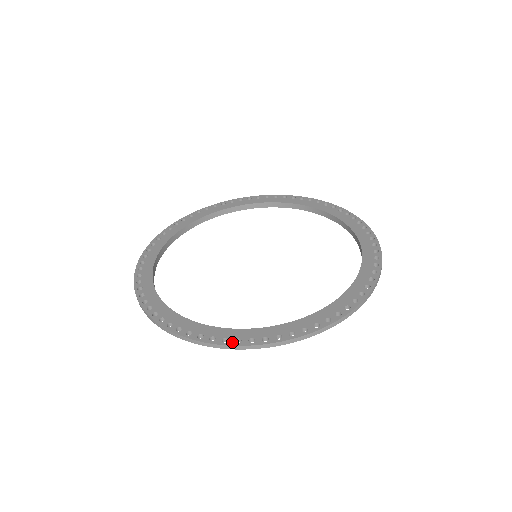
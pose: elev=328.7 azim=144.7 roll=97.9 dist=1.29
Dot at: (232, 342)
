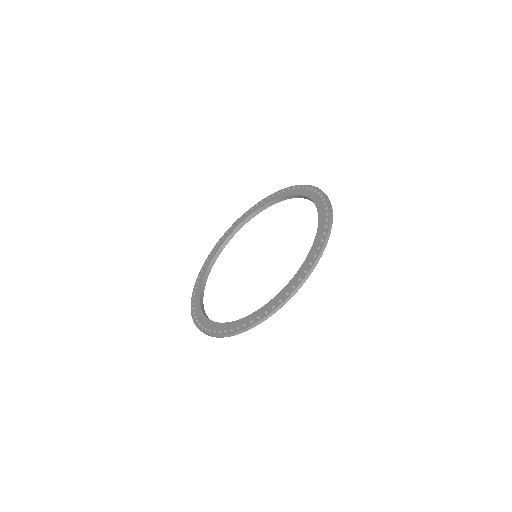
Dot at: (217, 333)
